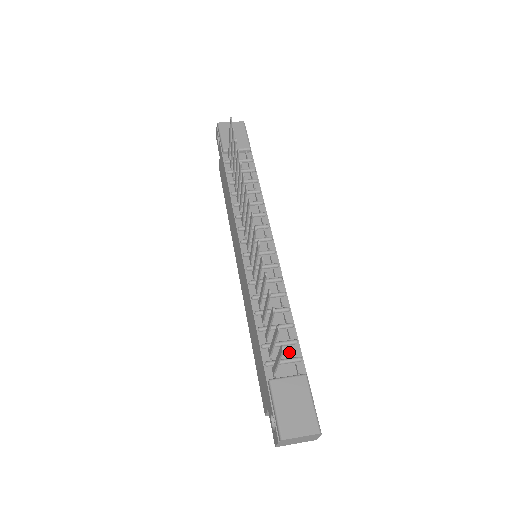
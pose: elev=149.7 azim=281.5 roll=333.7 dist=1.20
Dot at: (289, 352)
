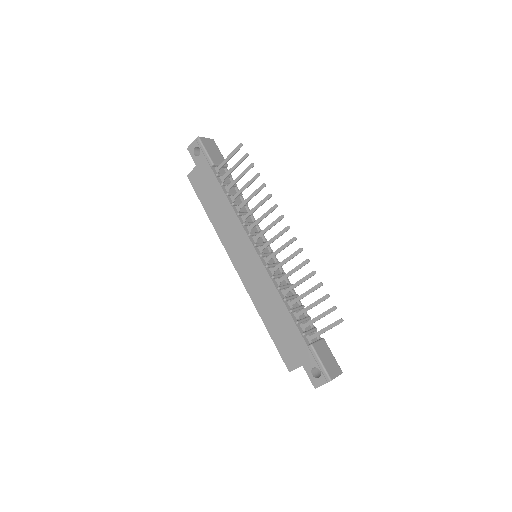
Dot at: (309, 325)
